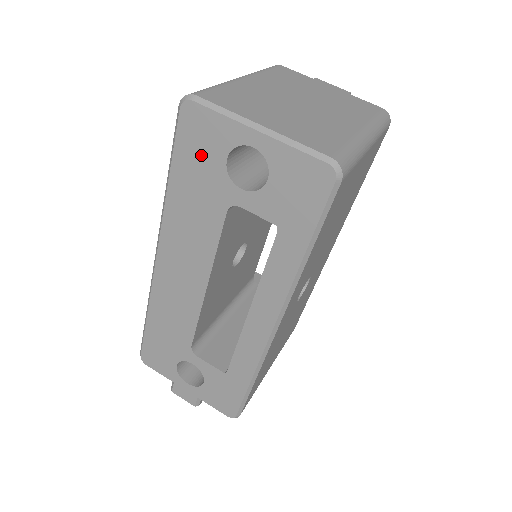
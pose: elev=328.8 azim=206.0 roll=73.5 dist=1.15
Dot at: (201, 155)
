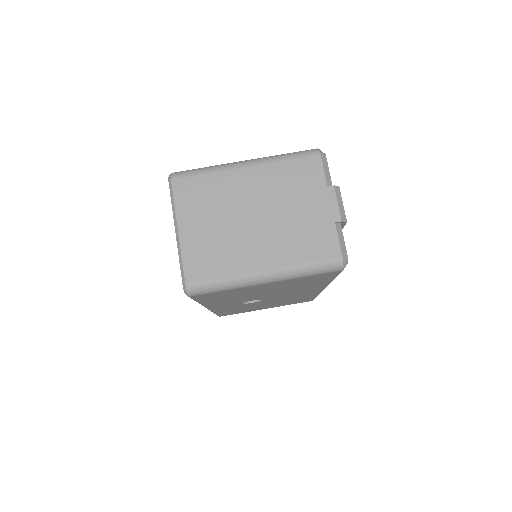
Dot at: occluded
